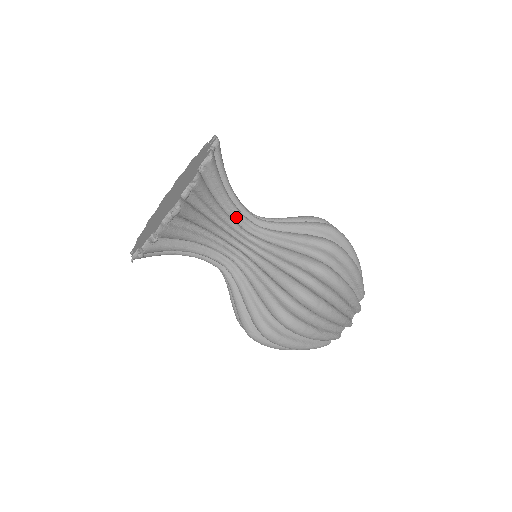
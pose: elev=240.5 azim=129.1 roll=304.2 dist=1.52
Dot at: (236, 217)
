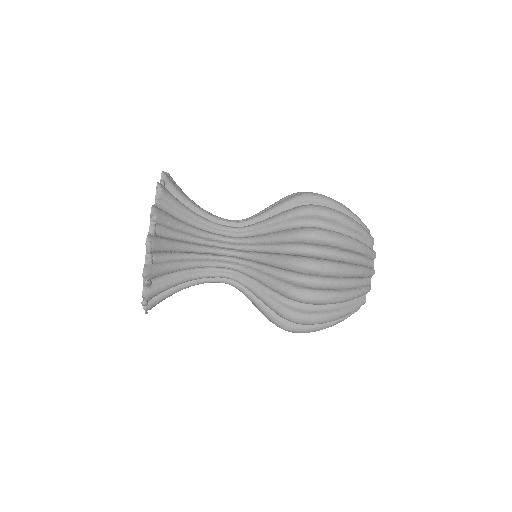
Dot at: (215, 230)
